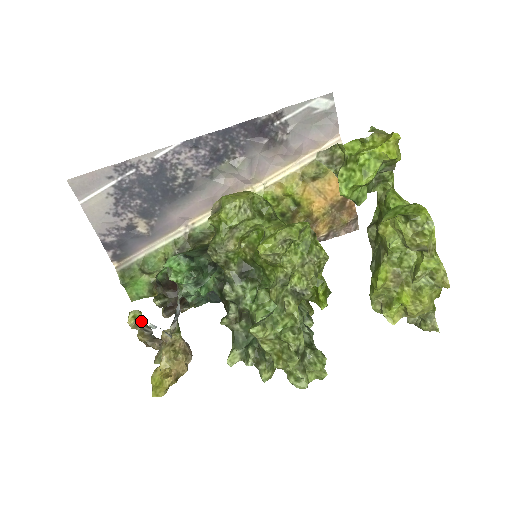
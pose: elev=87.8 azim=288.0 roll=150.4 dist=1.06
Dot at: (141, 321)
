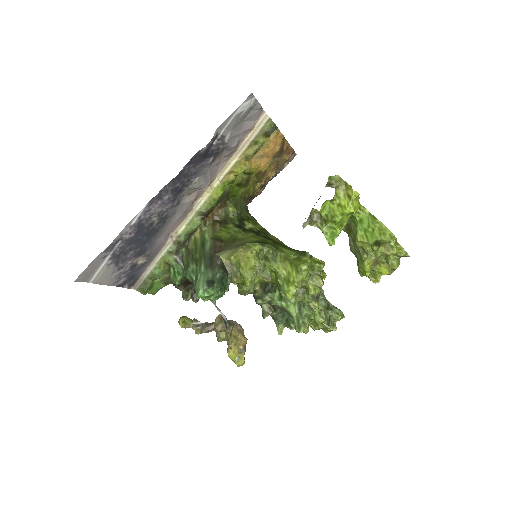
Dot at: (189, 321)
